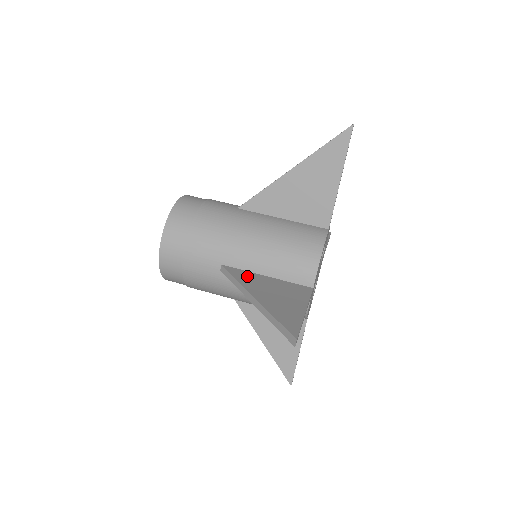
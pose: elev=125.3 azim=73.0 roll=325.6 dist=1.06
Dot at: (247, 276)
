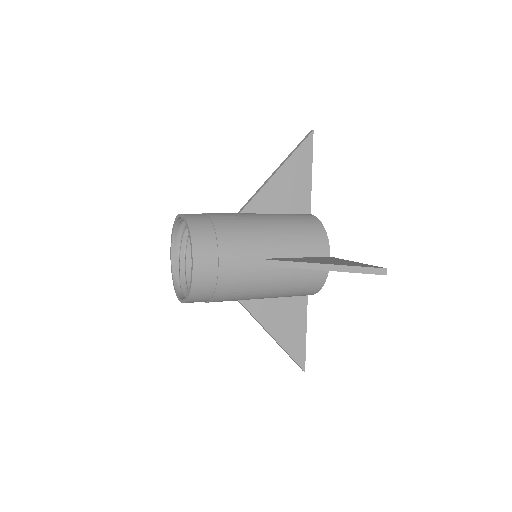
Dot at: (261, 203)
